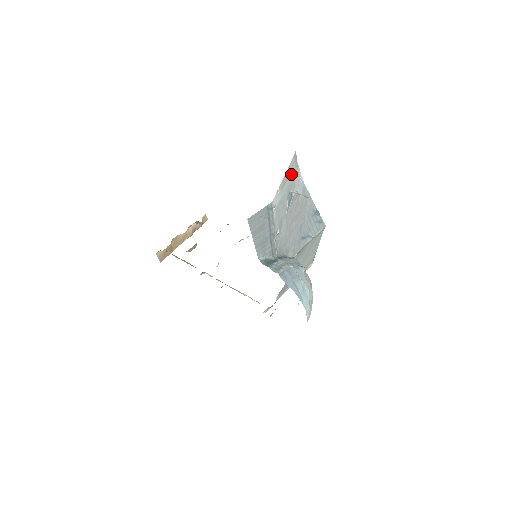
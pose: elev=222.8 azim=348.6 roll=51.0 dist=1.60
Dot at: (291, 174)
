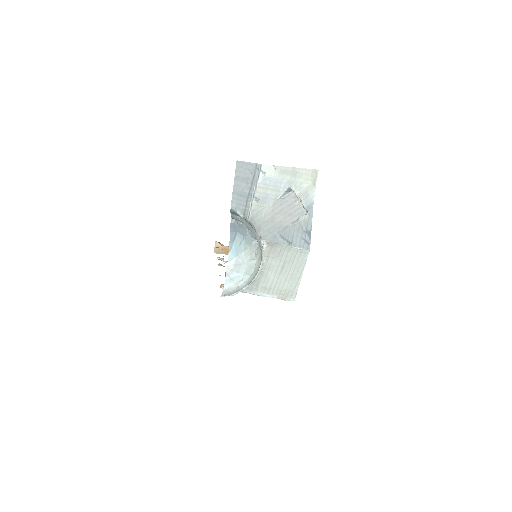
Dot at: (301, 179)
